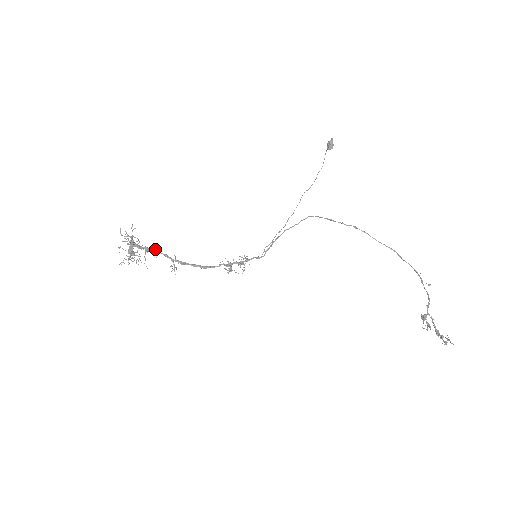
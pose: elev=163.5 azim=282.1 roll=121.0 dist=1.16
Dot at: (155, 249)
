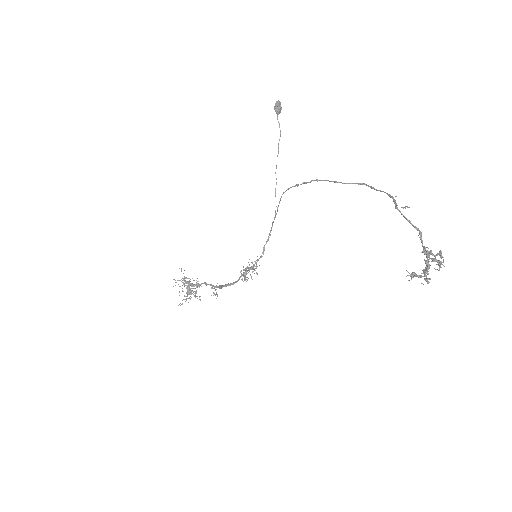
Dot at: (204, 282)
